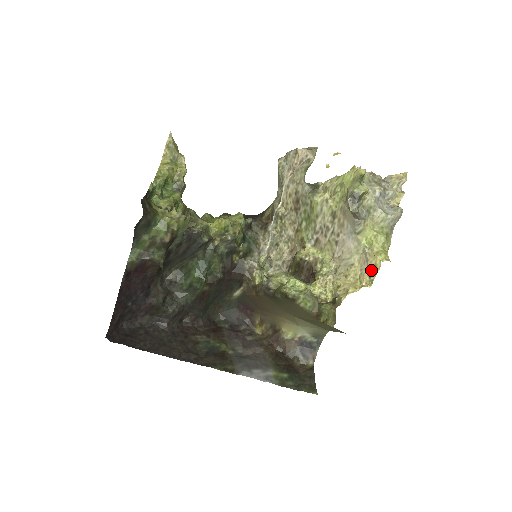
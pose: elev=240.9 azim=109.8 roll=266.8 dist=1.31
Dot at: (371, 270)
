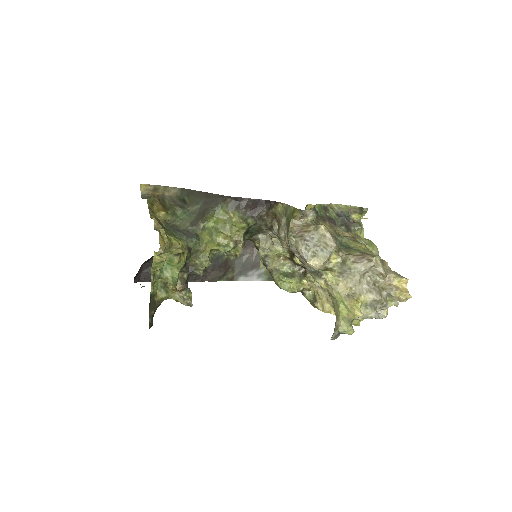
Dot at: occluded
